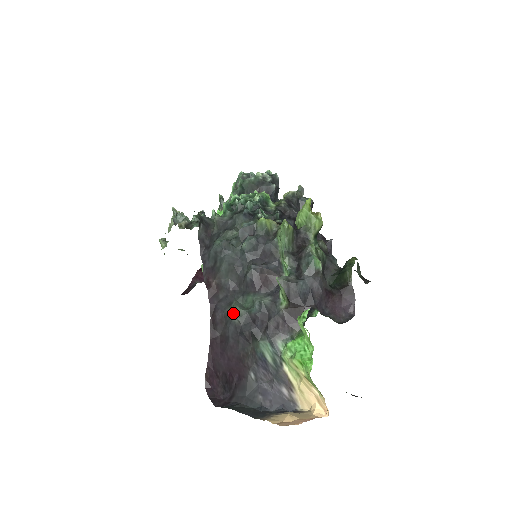
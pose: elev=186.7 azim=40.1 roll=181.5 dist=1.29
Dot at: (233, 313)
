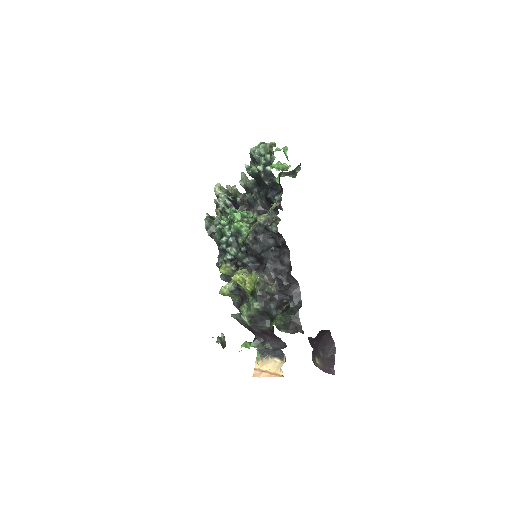
Dot at: occluded
